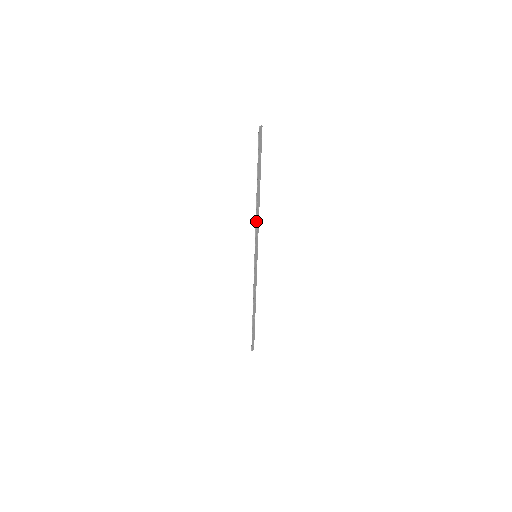
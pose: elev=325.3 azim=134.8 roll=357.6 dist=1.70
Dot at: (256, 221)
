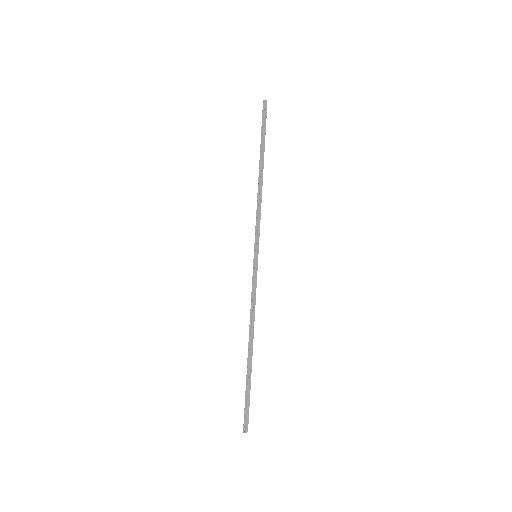
Dot at: (257, 205)
